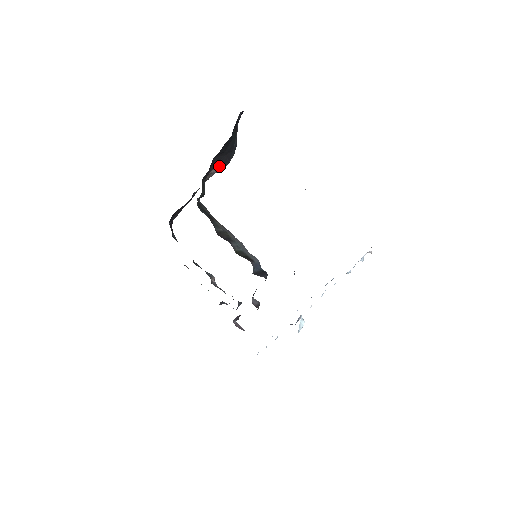
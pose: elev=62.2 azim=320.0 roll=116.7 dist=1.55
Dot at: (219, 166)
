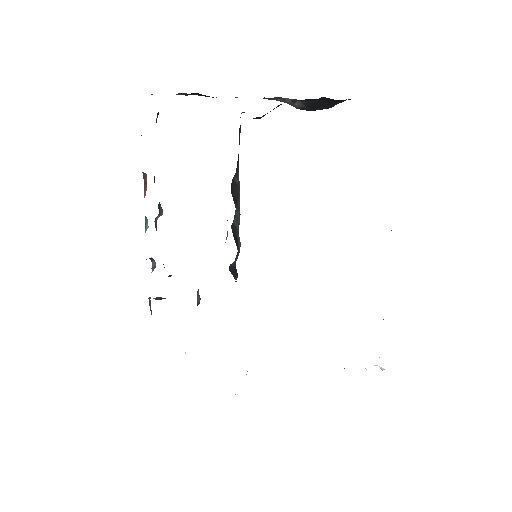
Dot at: (303, 103)
